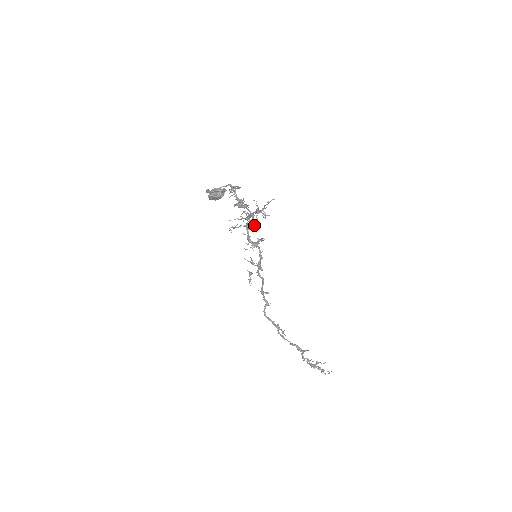
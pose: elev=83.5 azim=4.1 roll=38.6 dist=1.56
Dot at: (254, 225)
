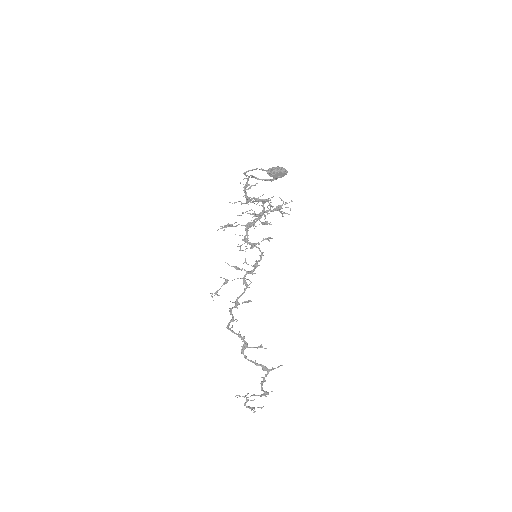
Dot at: (266, 222)
